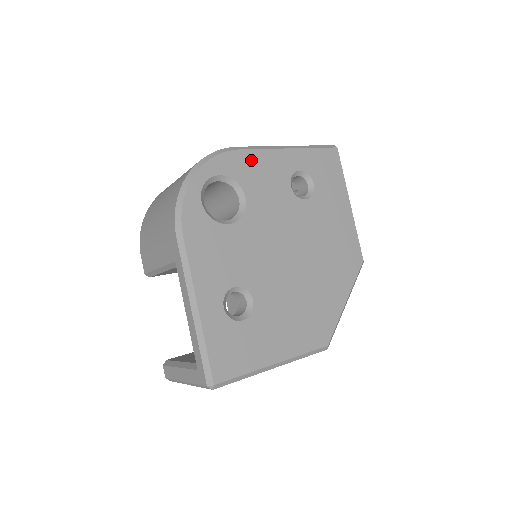
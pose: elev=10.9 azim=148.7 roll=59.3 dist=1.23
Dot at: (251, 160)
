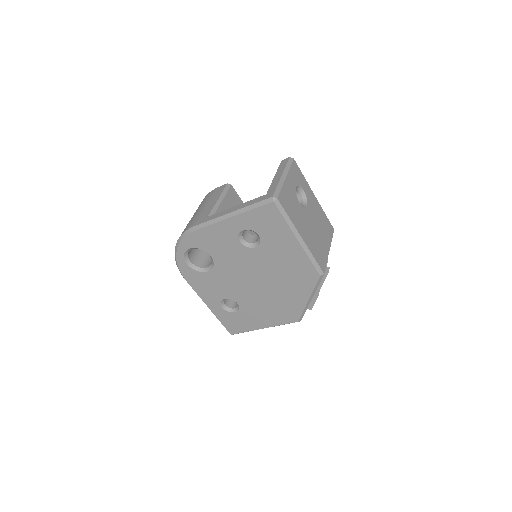
Dot at: (205, 234)
